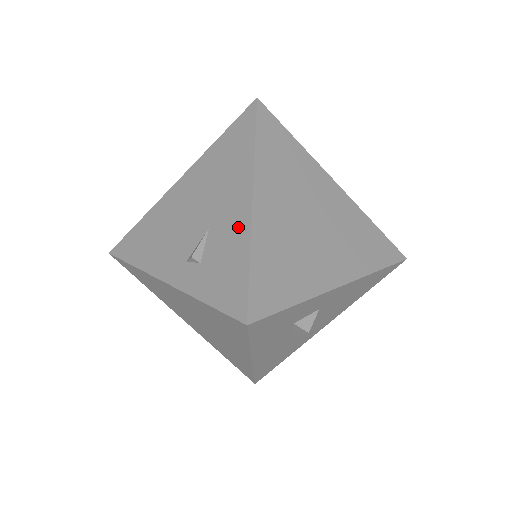
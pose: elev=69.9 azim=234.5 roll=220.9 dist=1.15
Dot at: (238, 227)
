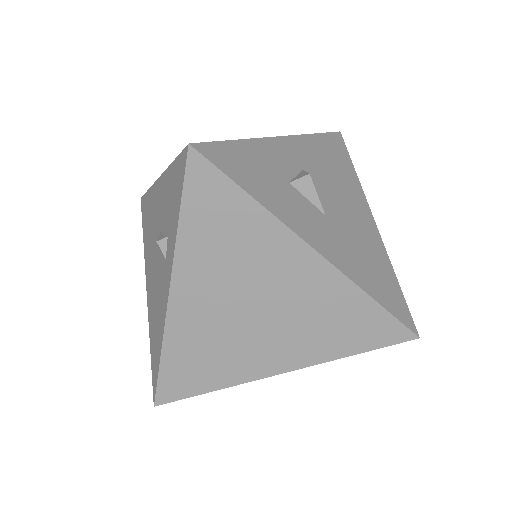
Dot at: (163, 189)
